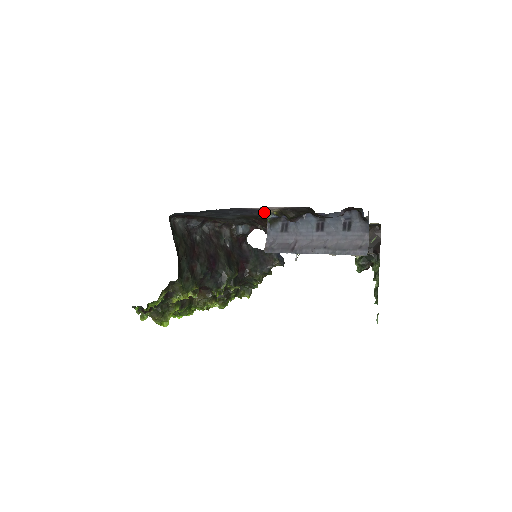
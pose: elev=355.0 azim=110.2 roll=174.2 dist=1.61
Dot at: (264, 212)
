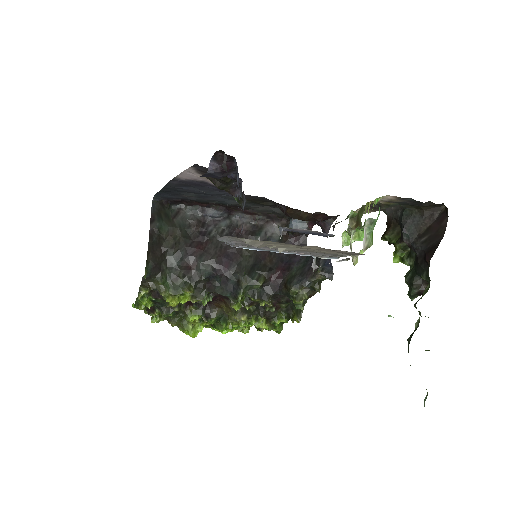
Dot at: occluded
